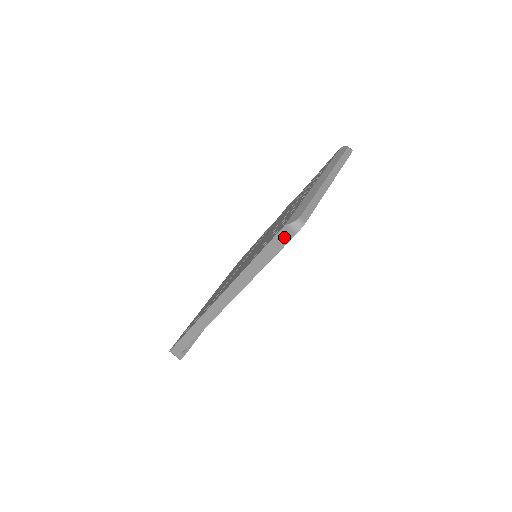
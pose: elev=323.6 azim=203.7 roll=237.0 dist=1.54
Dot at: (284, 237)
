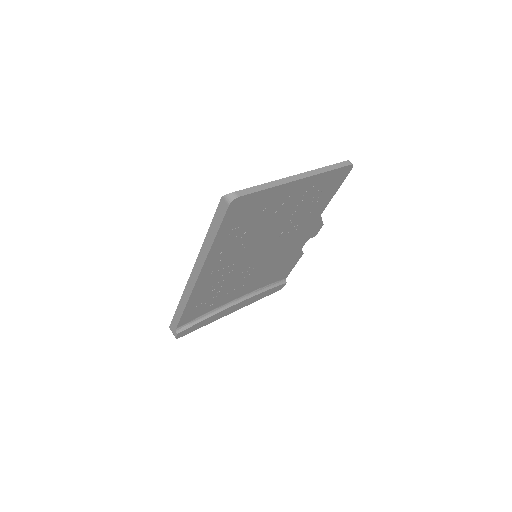
Dot at: (222, 209)
